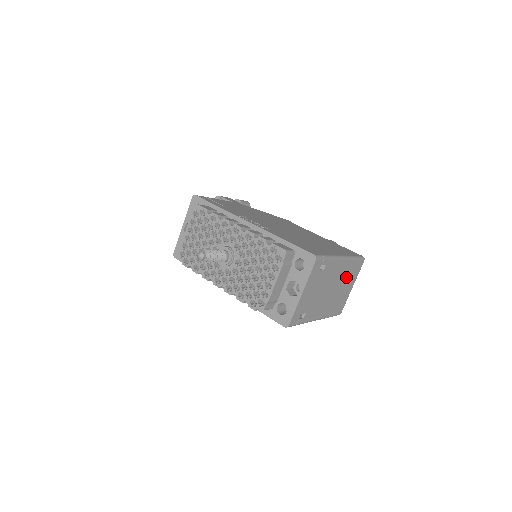
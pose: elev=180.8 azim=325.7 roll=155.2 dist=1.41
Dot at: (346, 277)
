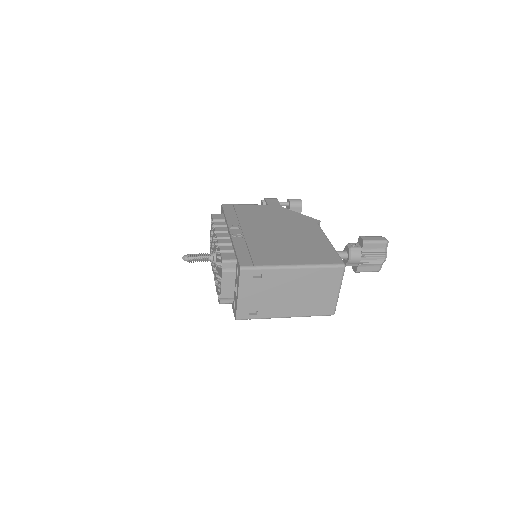
Dot at: (315, 283)
